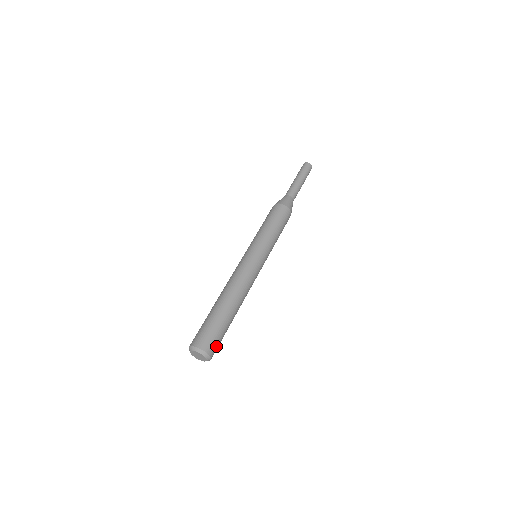
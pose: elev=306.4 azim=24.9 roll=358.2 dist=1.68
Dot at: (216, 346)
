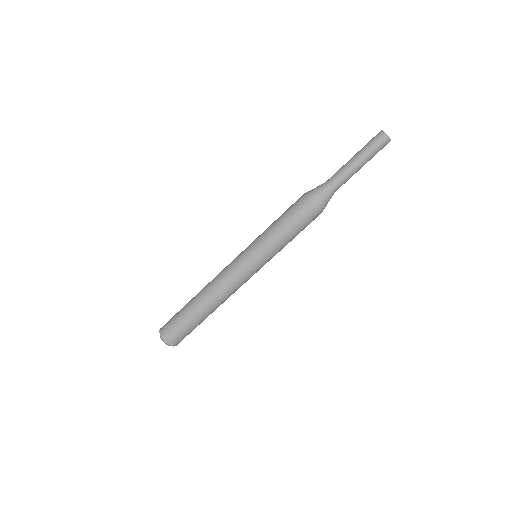
Dot at: (183, 338)
